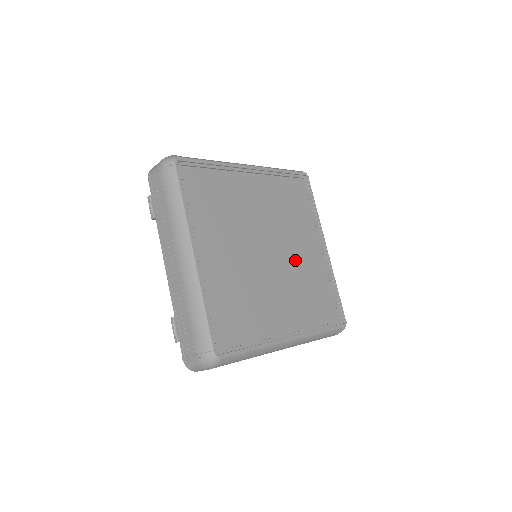
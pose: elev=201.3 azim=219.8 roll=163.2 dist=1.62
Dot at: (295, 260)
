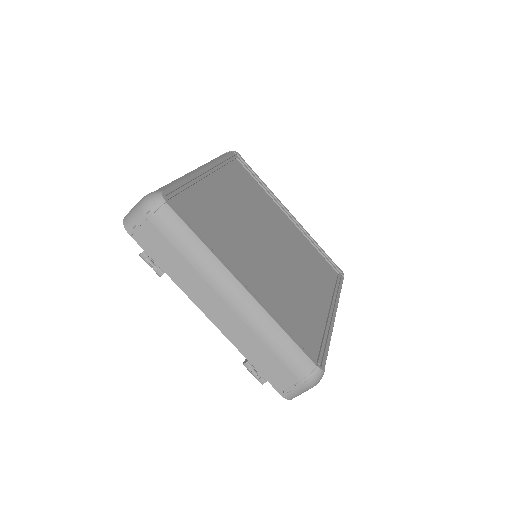
Dot at: (286, 240)
